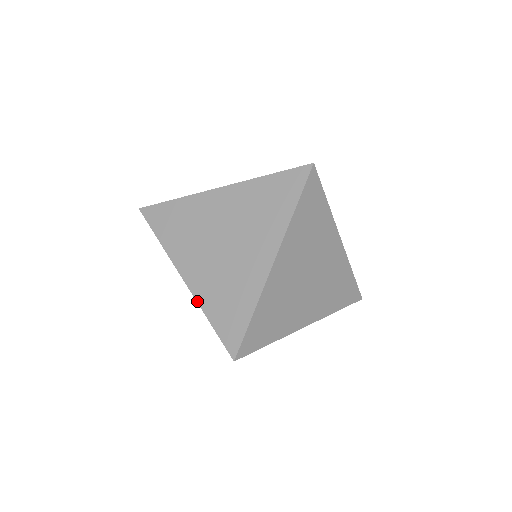
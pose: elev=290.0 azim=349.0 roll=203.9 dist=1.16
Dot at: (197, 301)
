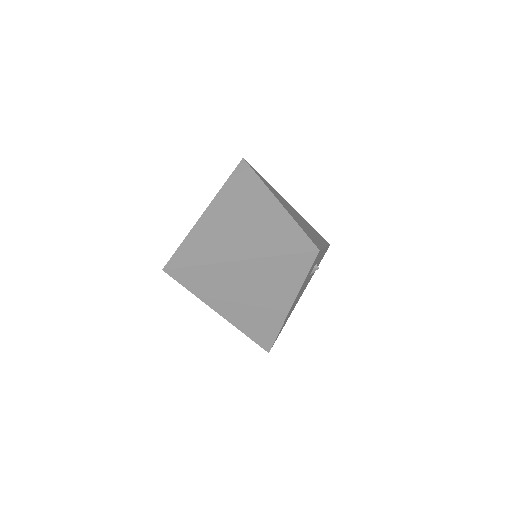
Dot at: (261, 257)
